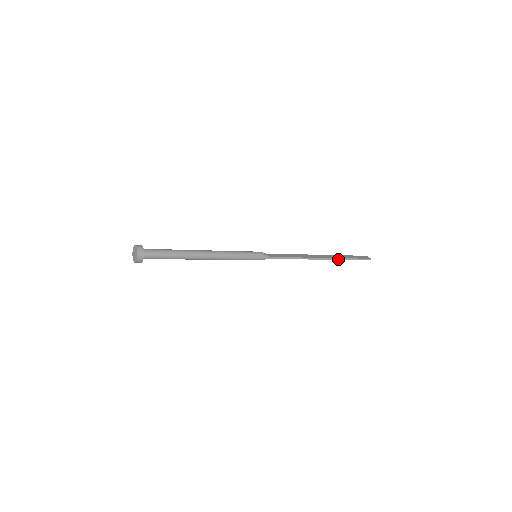
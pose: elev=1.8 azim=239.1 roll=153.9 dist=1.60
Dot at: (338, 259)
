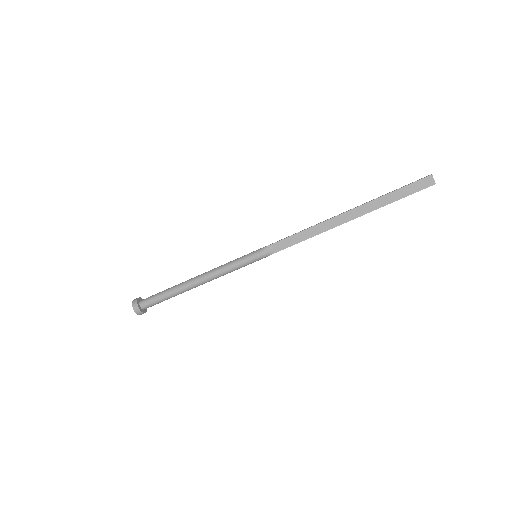
Dot at: (371, 202)
